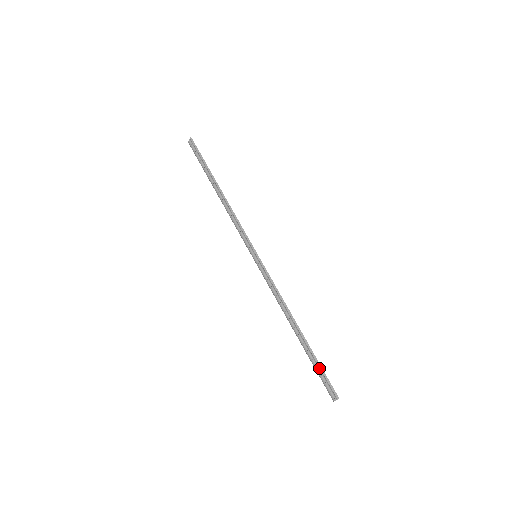
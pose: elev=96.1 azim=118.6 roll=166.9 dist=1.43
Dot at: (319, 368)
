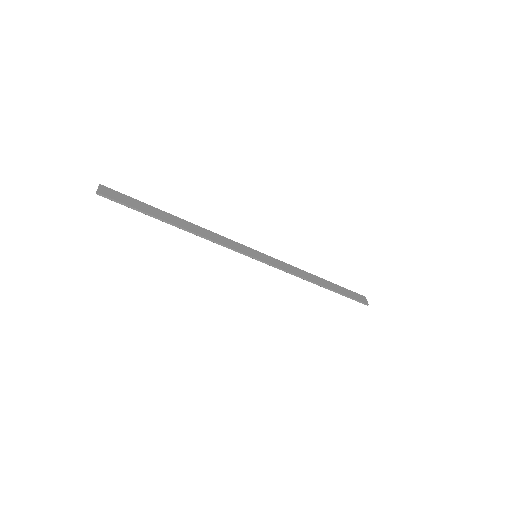
Dot at: (348, 297)
